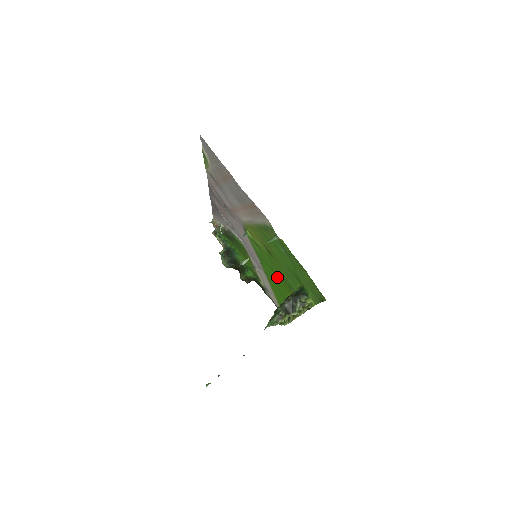
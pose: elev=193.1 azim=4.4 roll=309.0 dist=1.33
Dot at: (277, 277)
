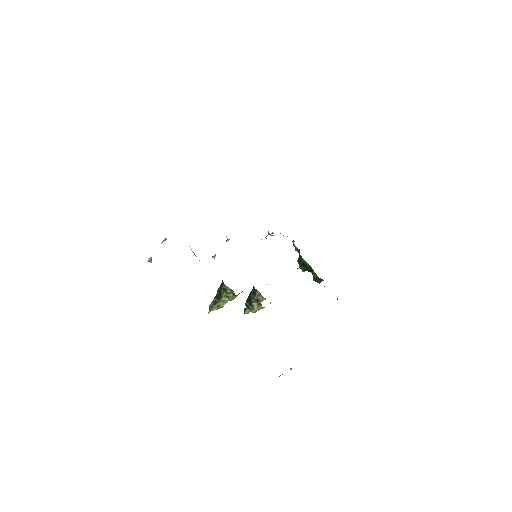
Dot at: occluded
